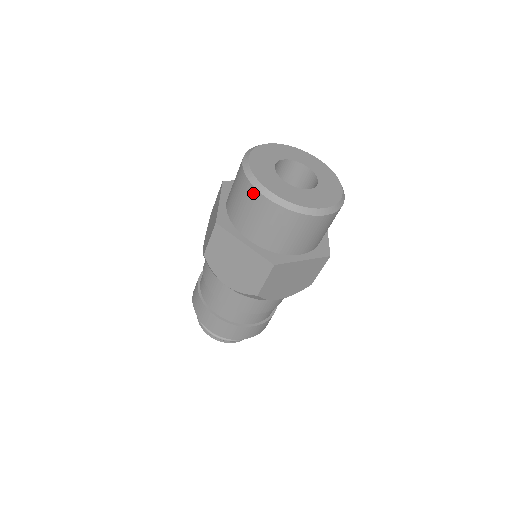
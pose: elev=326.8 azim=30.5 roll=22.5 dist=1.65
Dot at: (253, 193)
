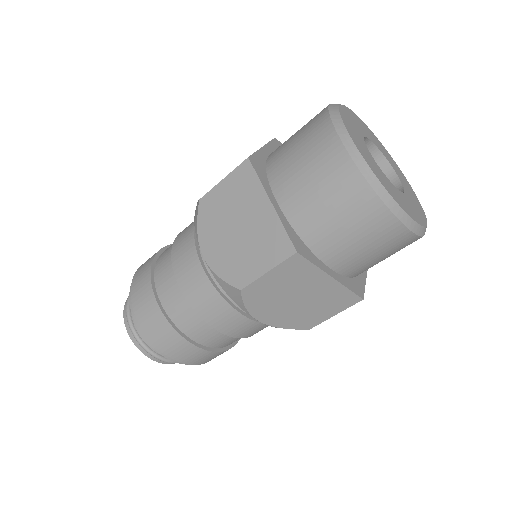
Dot at: (379, 213)
